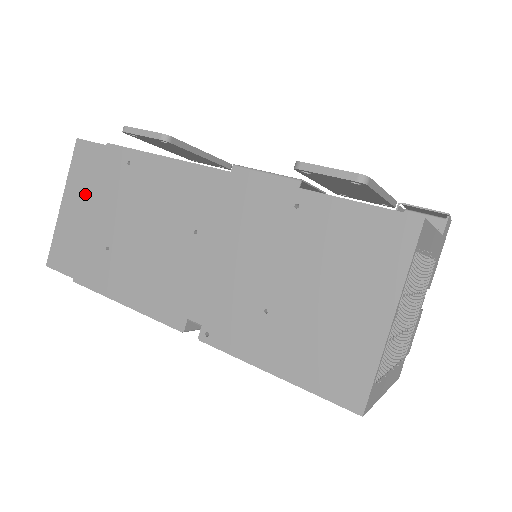
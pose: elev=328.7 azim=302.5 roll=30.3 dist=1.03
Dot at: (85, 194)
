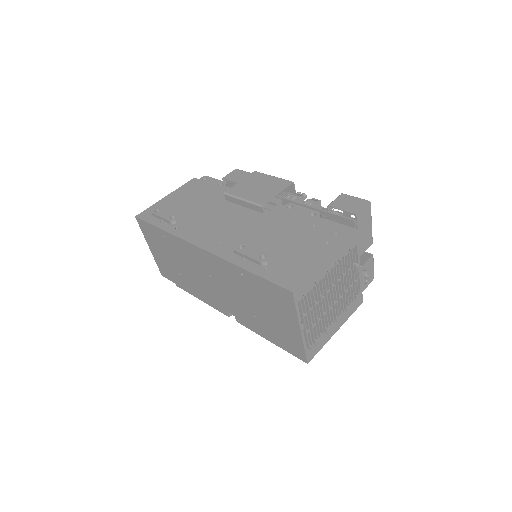
Dot at: (156, 246)
